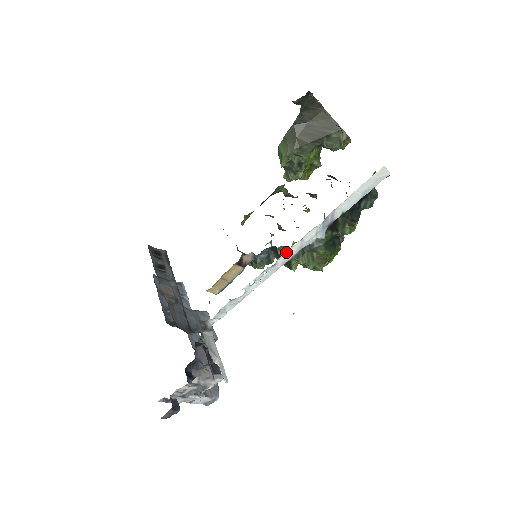
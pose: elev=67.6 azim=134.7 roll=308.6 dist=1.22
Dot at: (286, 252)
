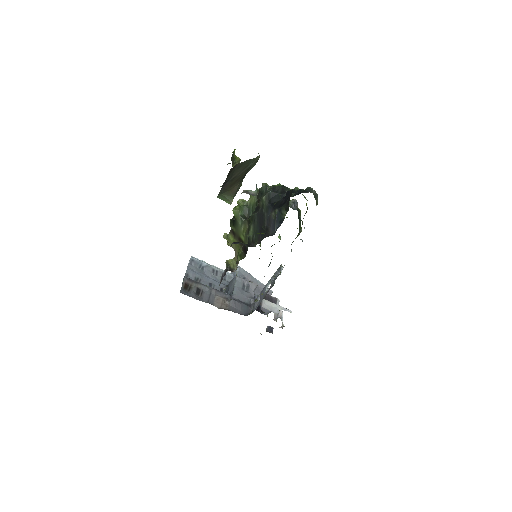
Dot at: occluded
